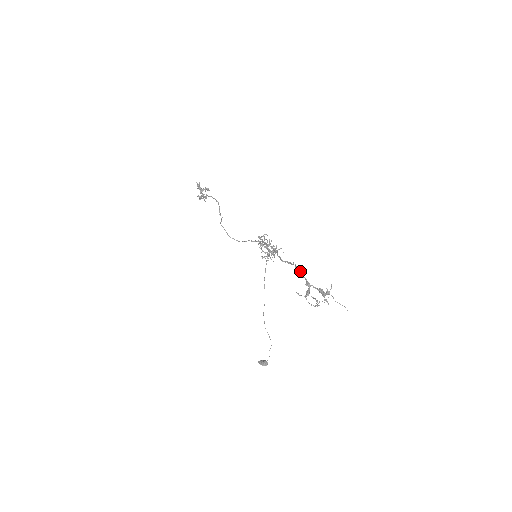
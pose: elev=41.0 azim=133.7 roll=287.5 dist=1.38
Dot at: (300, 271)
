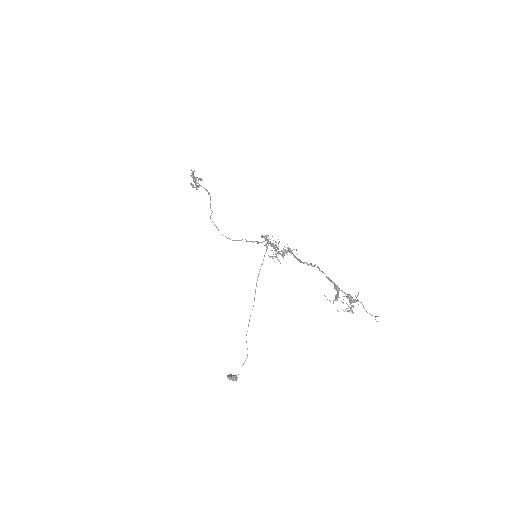
Dot at: occluded
